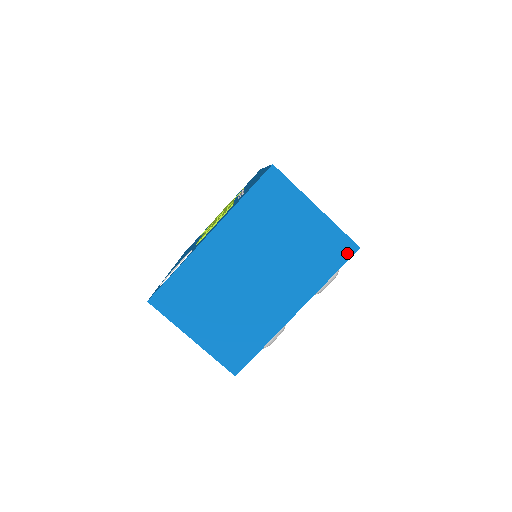
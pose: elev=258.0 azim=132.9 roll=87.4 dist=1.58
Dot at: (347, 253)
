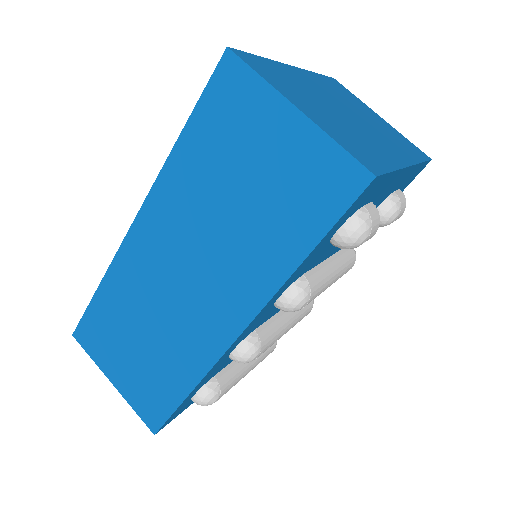
Dot at: (424, 156)
